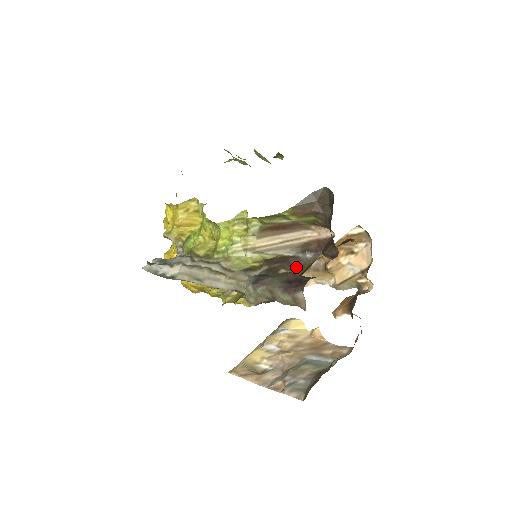
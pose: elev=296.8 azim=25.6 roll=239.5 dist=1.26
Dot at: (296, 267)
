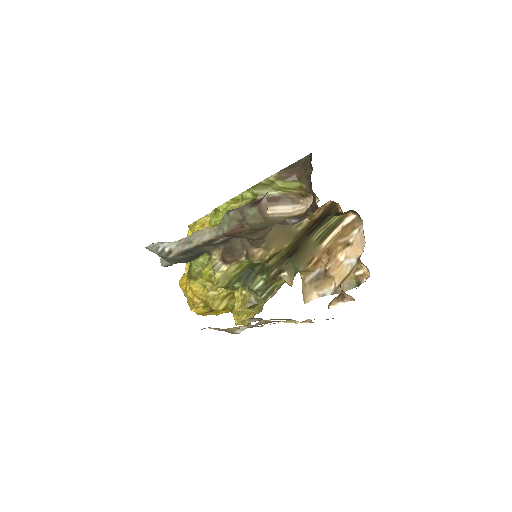
Dot at: (279, 224)
